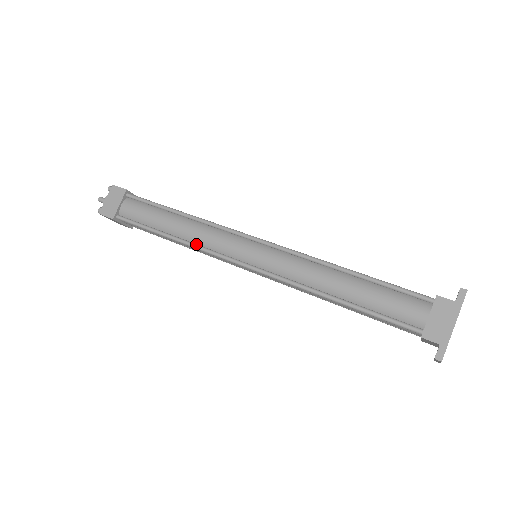
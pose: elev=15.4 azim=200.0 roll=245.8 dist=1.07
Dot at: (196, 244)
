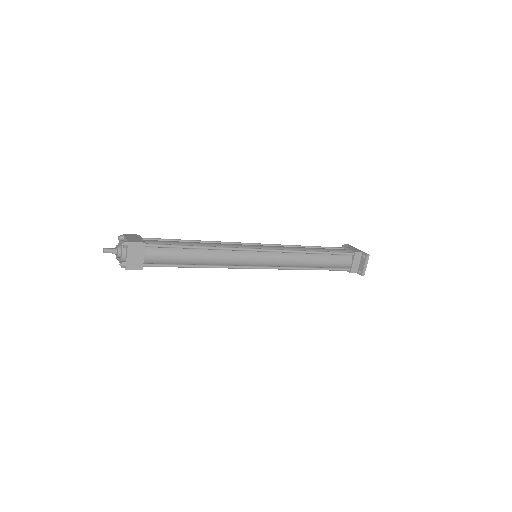
Dot at: (223, 247)
